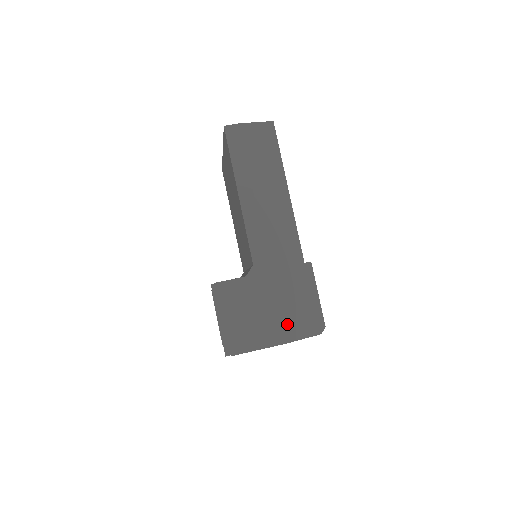
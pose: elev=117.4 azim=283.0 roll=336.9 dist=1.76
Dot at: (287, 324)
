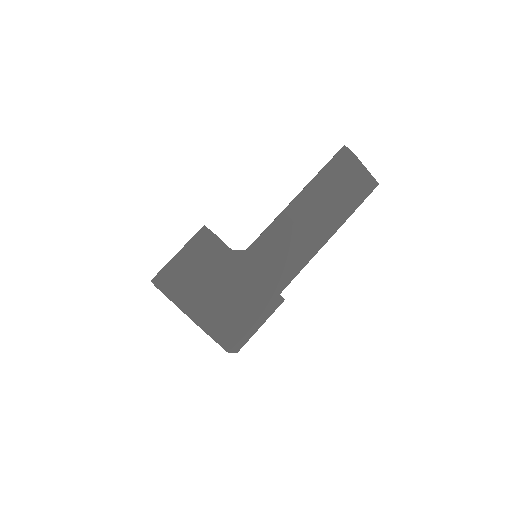
Dot at: (216, 315)
